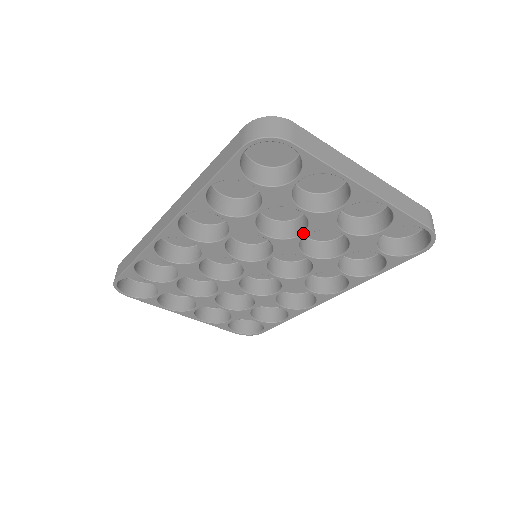
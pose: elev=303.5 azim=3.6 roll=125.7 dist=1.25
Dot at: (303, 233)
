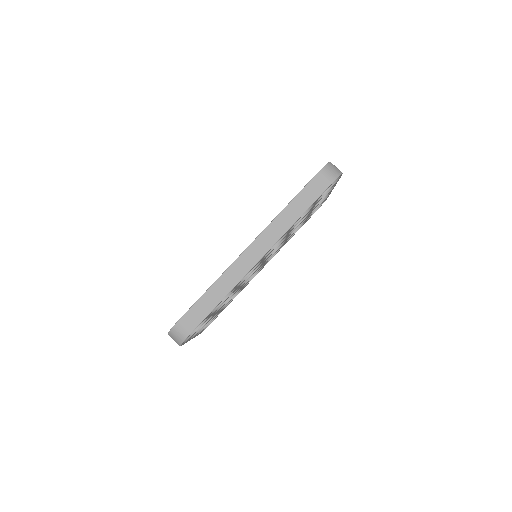
Dot at: (299, 224)
